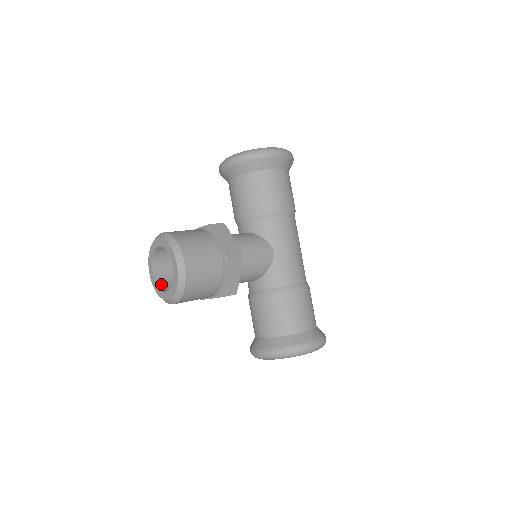
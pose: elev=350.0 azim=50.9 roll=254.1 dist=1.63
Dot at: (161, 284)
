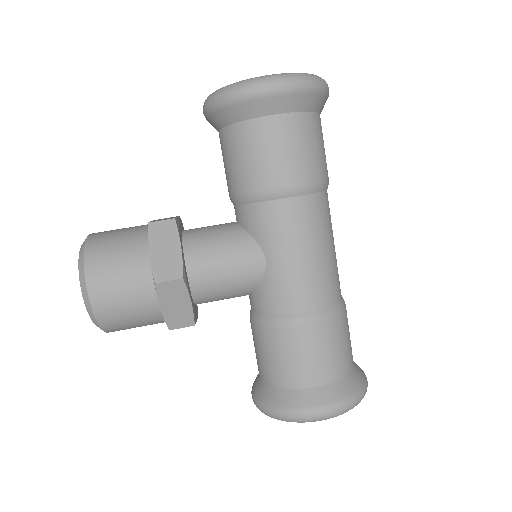
Dot at: occluded
